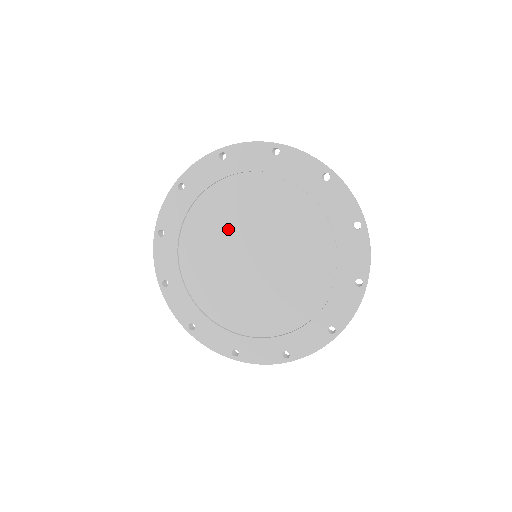
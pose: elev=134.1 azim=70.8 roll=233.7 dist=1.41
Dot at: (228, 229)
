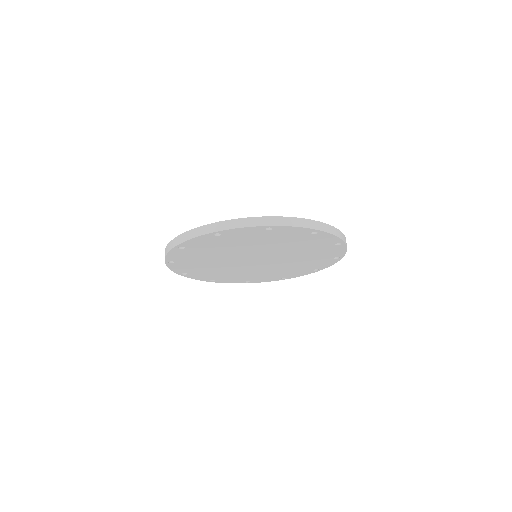
Dot at: occluded
